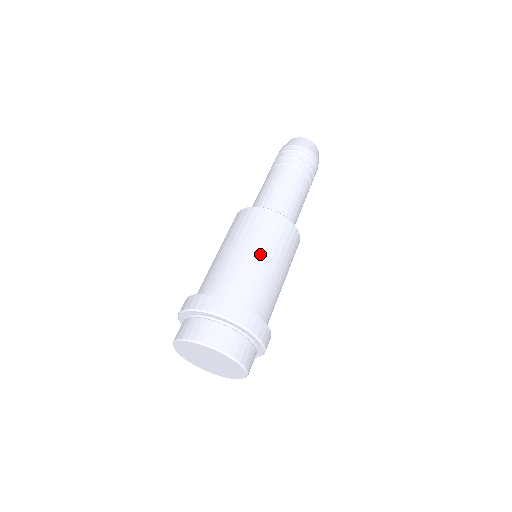
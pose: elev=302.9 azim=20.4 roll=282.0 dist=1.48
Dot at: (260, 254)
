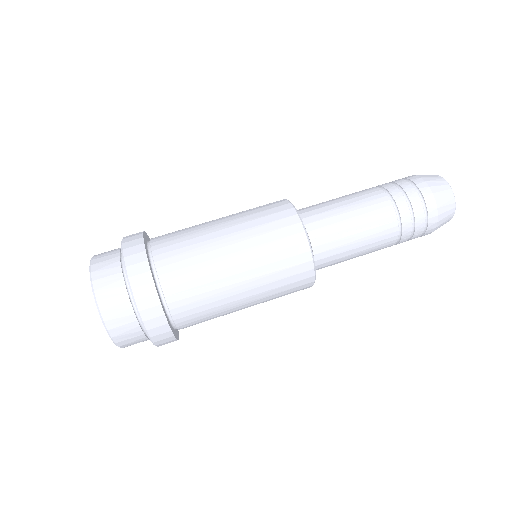
Dot at: (223, 221)
